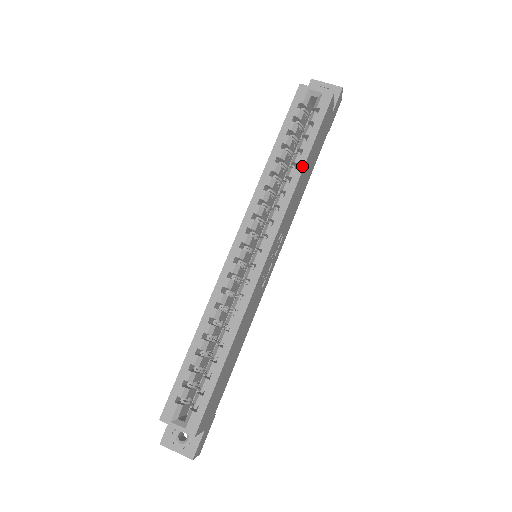
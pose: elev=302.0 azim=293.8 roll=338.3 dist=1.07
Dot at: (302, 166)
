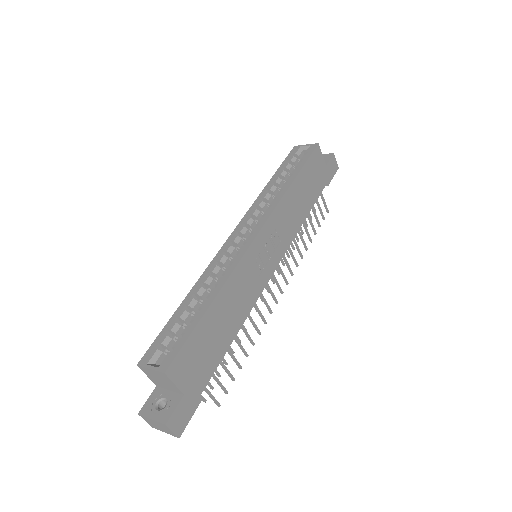
Dot at: (291, 182)
